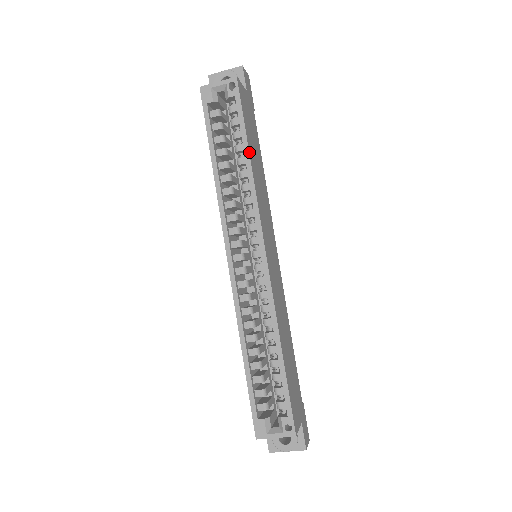
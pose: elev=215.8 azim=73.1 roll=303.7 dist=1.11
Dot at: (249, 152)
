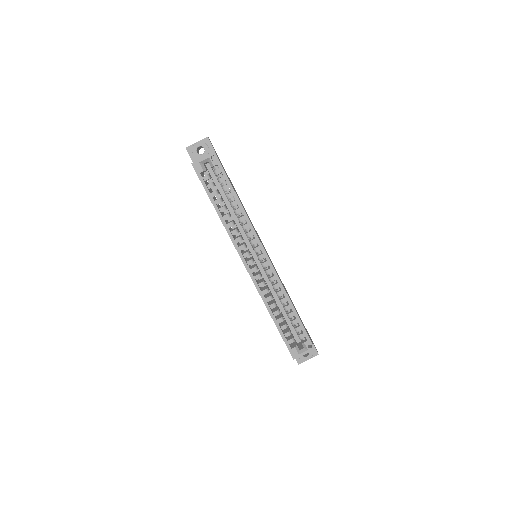
Dot at: occluded
